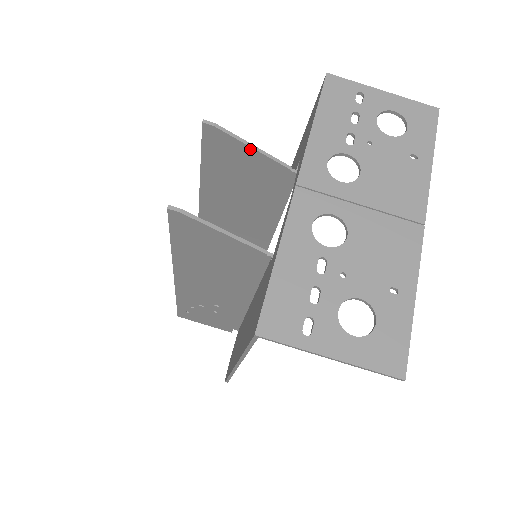
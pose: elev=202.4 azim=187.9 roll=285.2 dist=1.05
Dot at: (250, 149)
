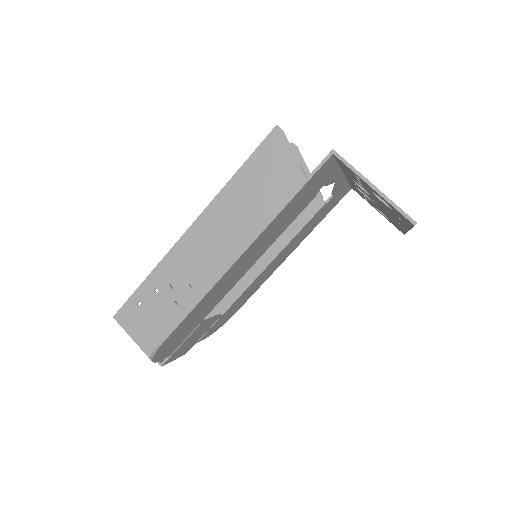
Dot at: (307, 172)
